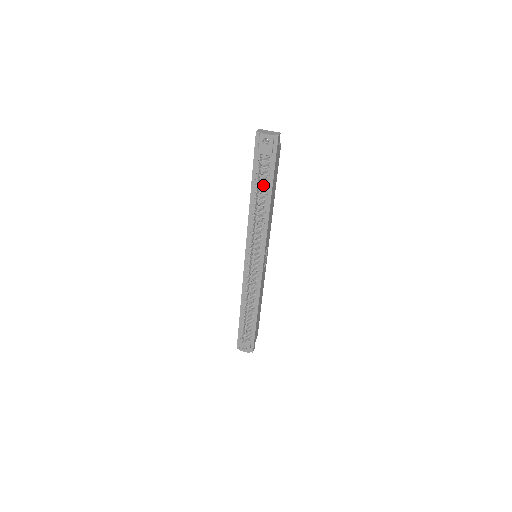
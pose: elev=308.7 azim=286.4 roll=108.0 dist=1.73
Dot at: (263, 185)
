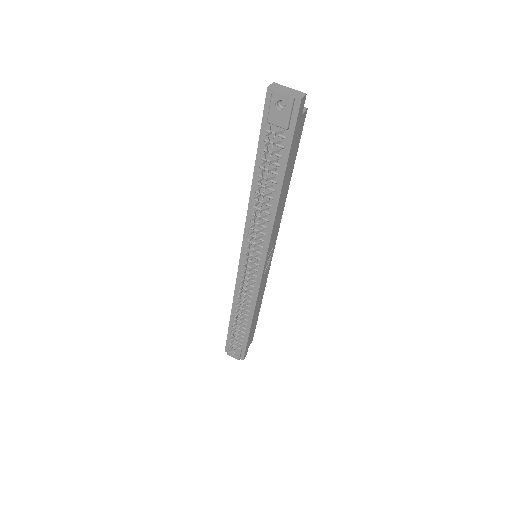
Dot at: (271, 170)
